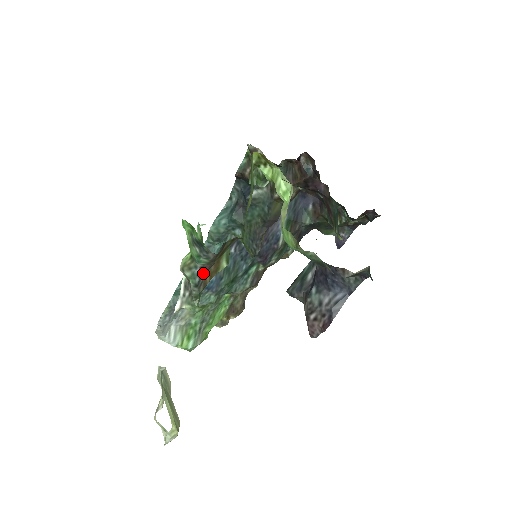
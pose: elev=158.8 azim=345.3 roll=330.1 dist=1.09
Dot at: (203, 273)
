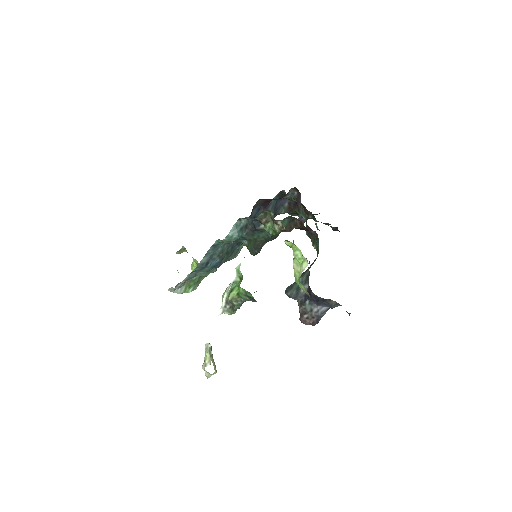
Dot at: (244, 301)
